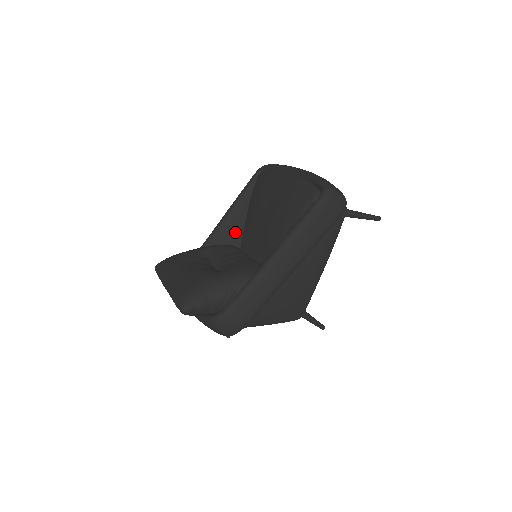
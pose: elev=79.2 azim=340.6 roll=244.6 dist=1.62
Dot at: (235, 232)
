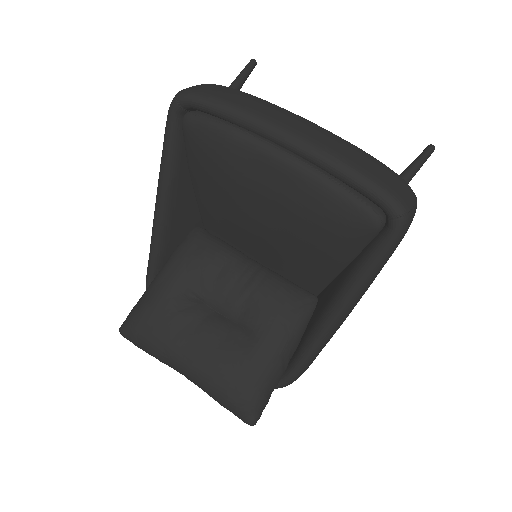
Dot at: (186, 213)
